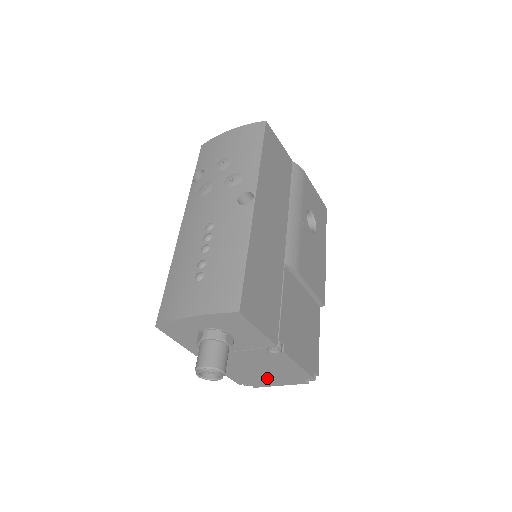
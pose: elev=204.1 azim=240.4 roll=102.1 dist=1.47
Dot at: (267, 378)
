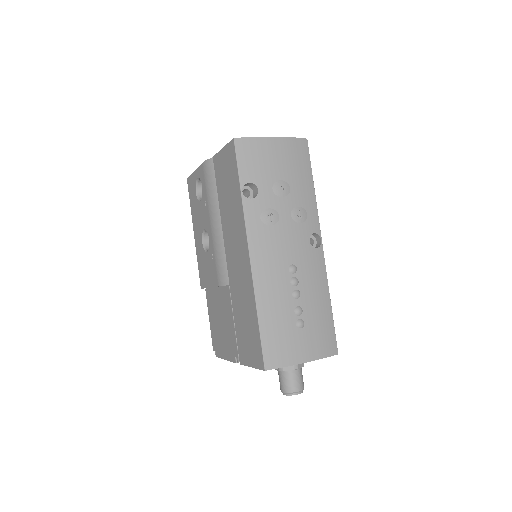
Dot at: occluded
